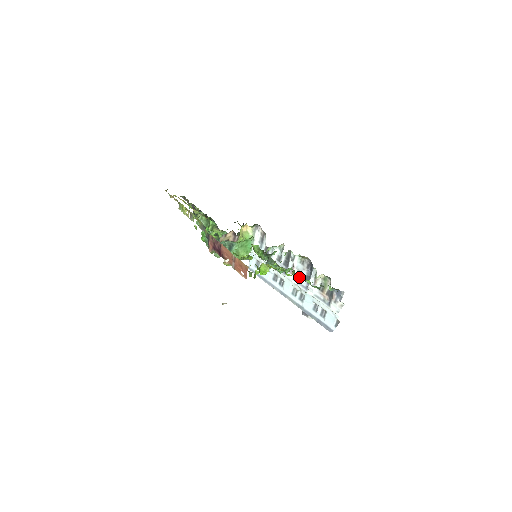
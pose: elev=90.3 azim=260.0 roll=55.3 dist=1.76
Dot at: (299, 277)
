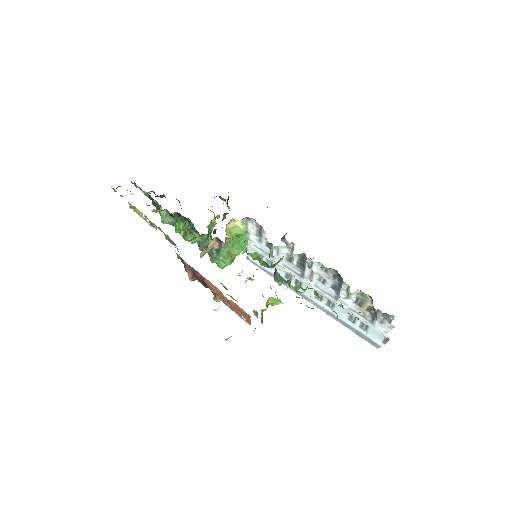
Dot at: occluded
